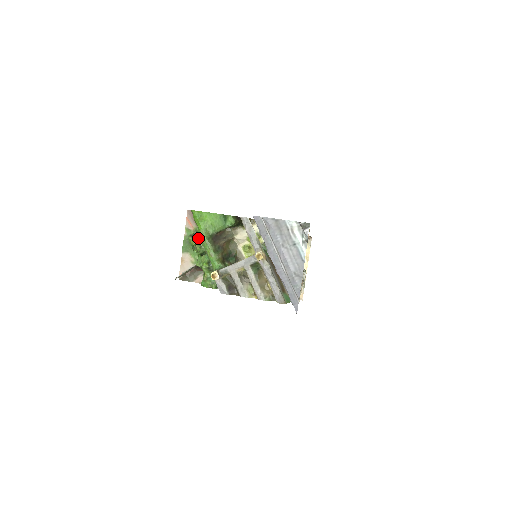
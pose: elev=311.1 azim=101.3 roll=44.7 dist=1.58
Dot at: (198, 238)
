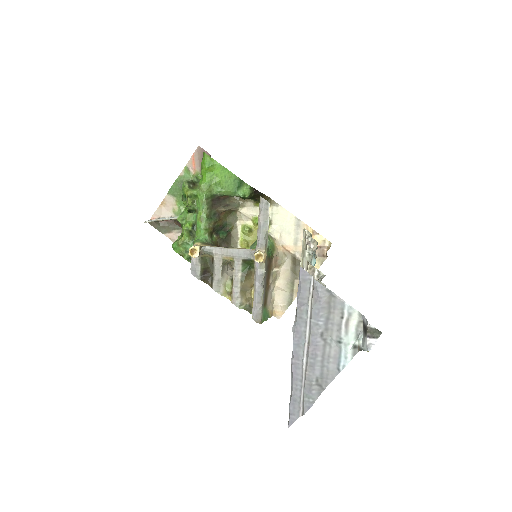
Dot at: (195, 190)
